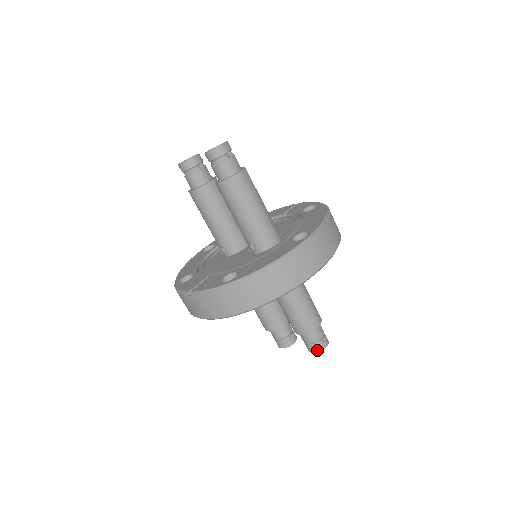
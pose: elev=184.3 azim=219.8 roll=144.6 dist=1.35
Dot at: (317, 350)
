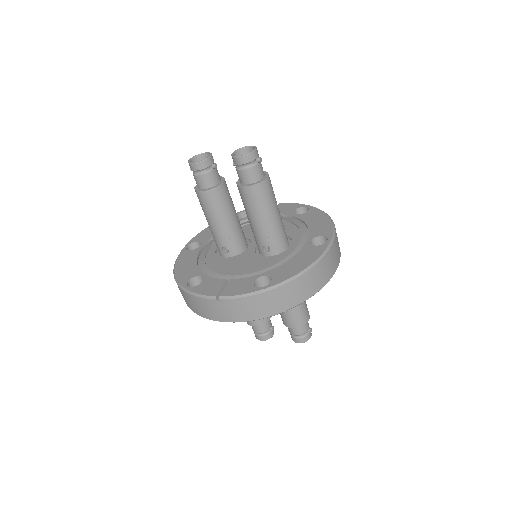
Dot at: (304, 340)
